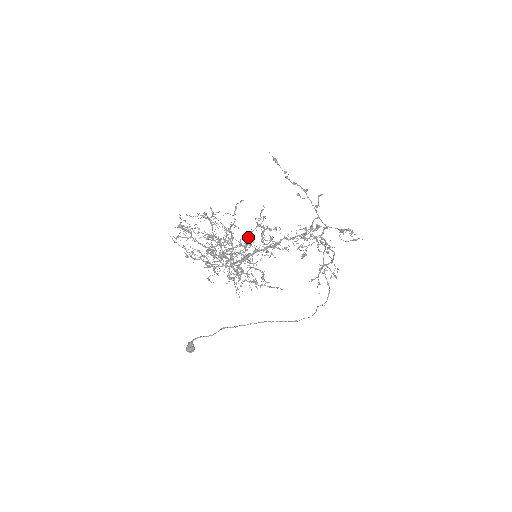
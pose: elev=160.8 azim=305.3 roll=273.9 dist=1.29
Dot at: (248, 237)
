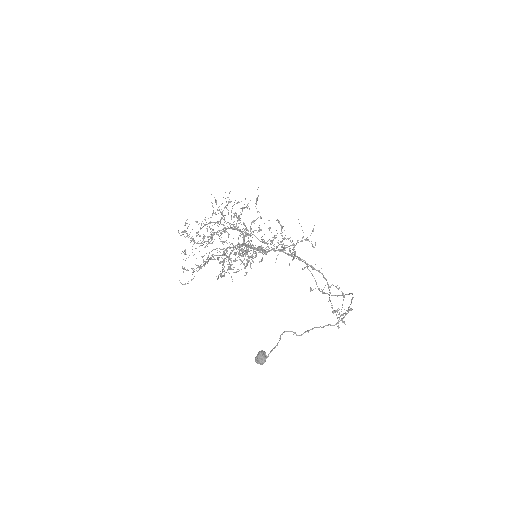
Dot at: occluded
